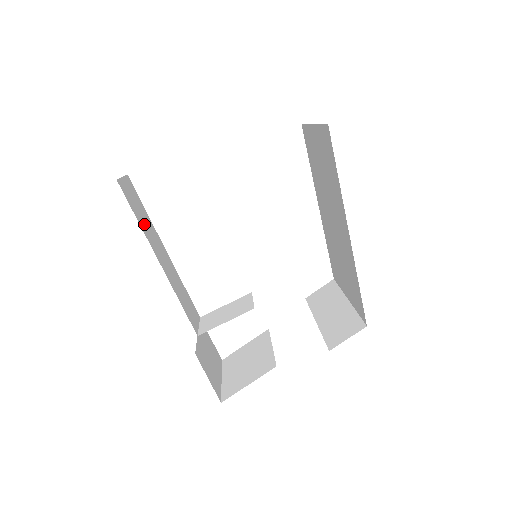
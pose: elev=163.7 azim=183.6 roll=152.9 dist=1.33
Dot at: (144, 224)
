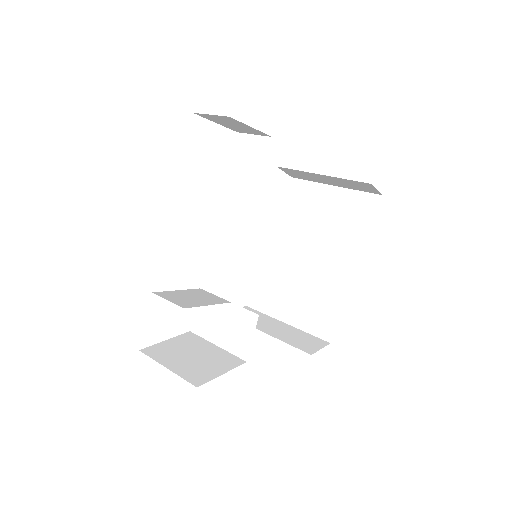
Dot at: occluded
